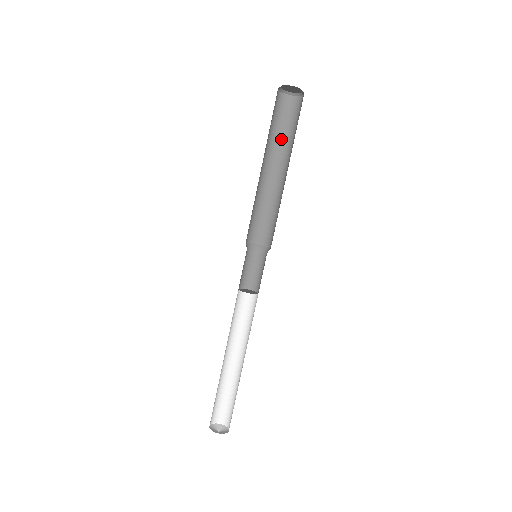
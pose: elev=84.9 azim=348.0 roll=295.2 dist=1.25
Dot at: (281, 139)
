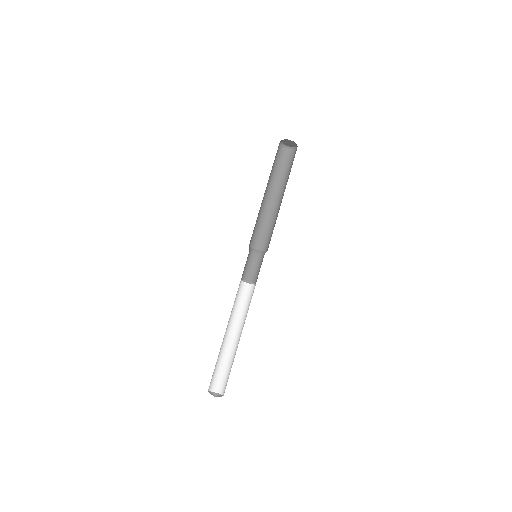
Dot at: (282, 177)
